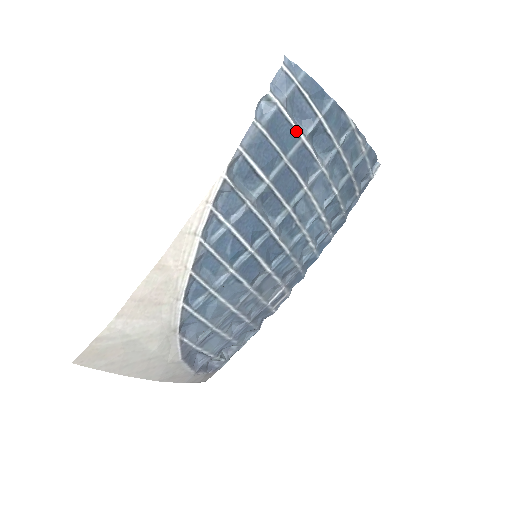
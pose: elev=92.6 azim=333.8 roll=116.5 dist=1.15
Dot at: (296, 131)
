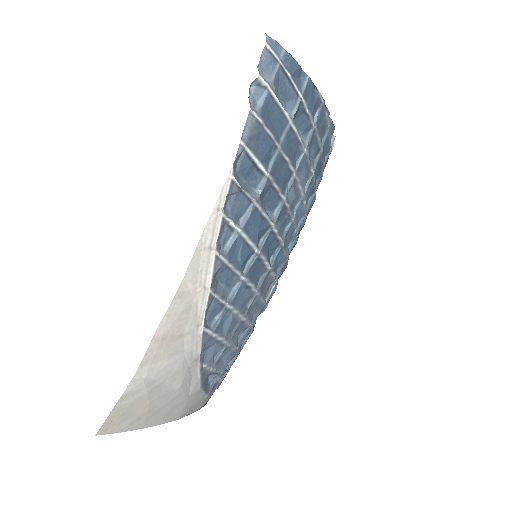
Dot at: (284, 115)
